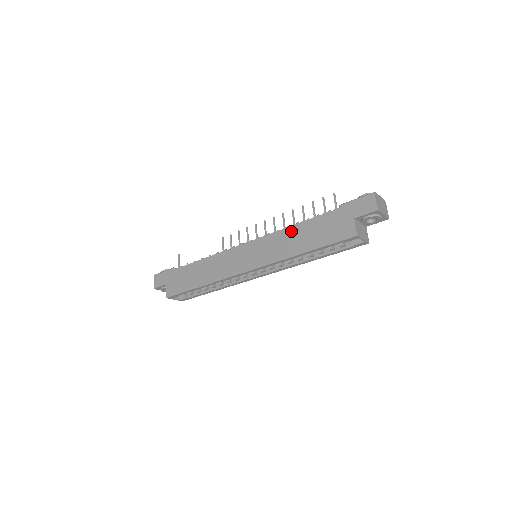
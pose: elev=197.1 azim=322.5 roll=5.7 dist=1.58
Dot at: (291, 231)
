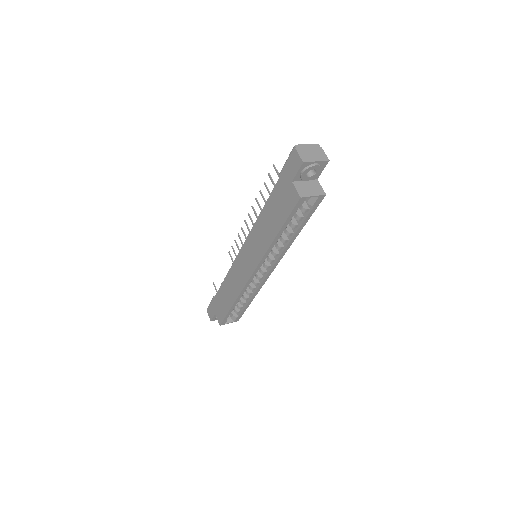
Dot at: (260, 221)
